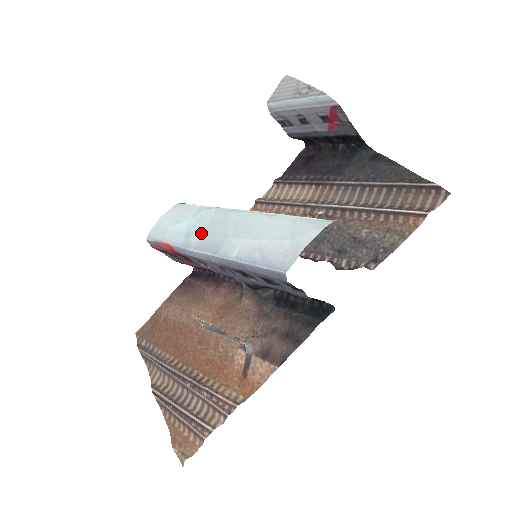
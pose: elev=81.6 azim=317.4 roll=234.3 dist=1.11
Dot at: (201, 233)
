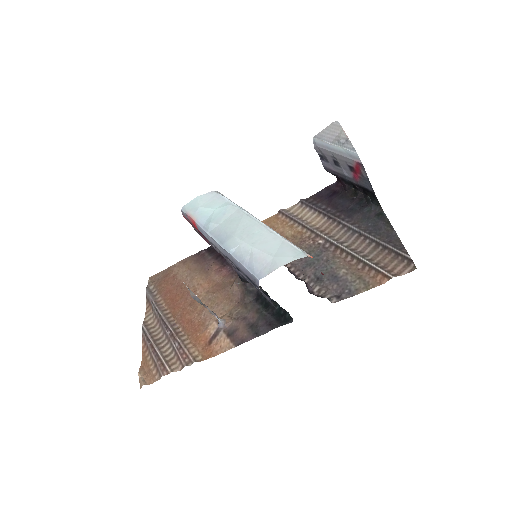
Dot at: (219, 223)
